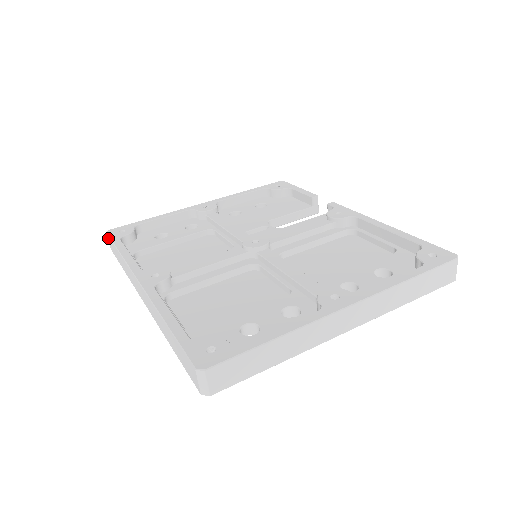
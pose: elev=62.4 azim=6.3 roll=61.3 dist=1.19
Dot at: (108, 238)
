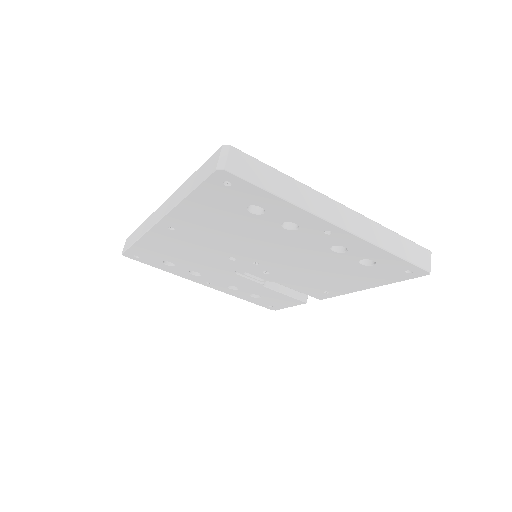
Dot at: (127, 240)
